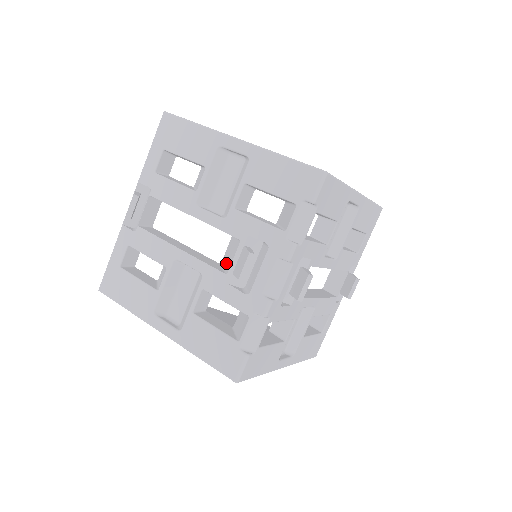
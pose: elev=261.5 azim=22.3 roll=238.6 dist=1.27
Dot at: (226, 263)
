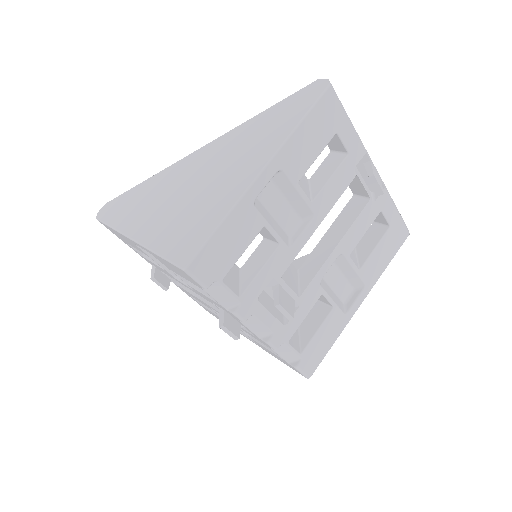
Dot at: occluded
